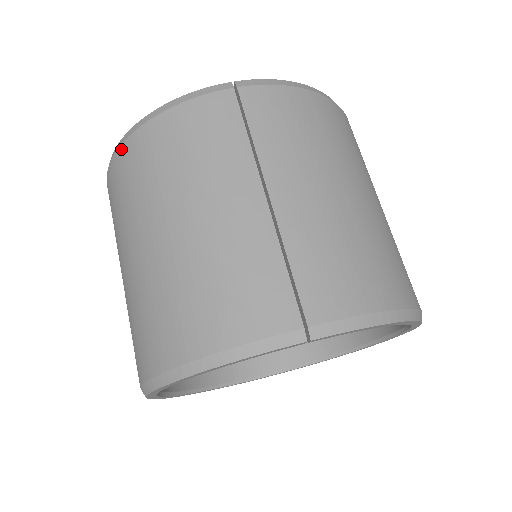
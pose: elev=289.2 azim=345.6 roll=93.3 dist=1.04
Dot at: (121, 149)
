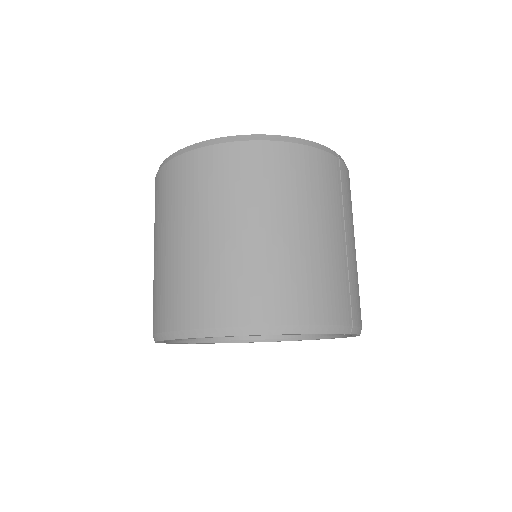
Dot at: (256, 144)
